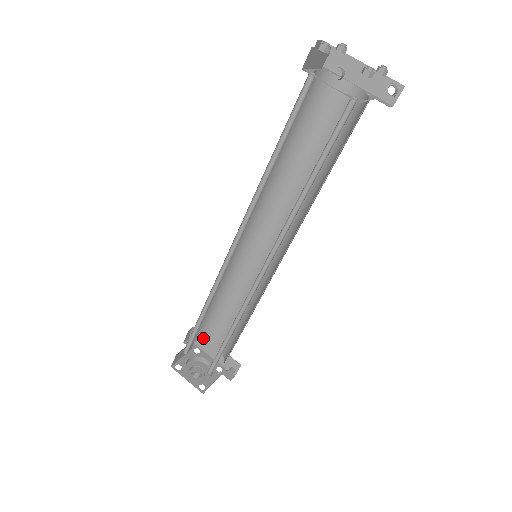
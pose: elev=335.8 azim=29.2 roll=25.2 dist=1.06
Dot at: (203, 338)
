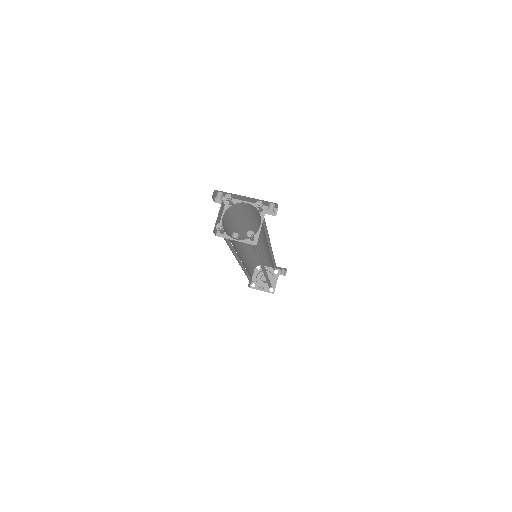
Dot at: occluded
